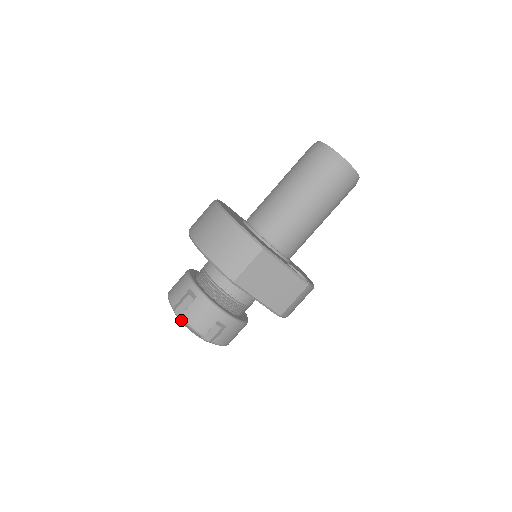
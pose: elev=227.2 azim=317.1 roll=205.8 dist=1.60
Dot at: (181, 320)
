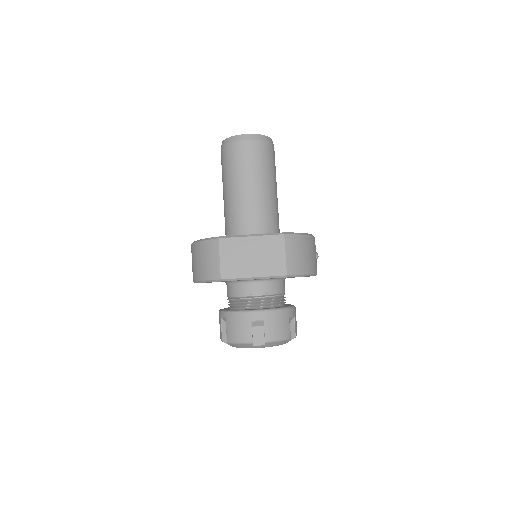
Dot at: (232, 345)
